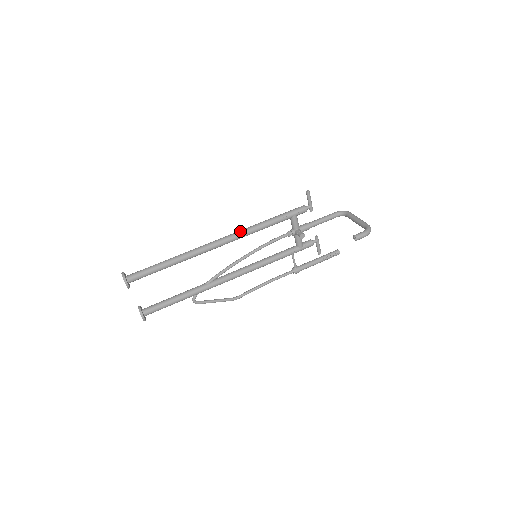
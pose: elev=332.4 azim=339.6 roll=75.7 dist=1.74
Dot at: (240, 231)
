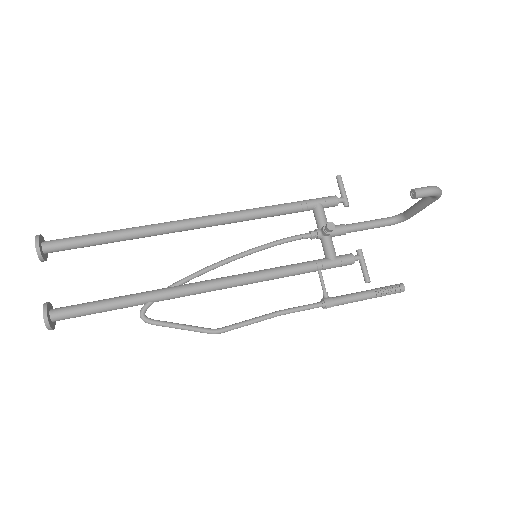
Dot at: occluded
